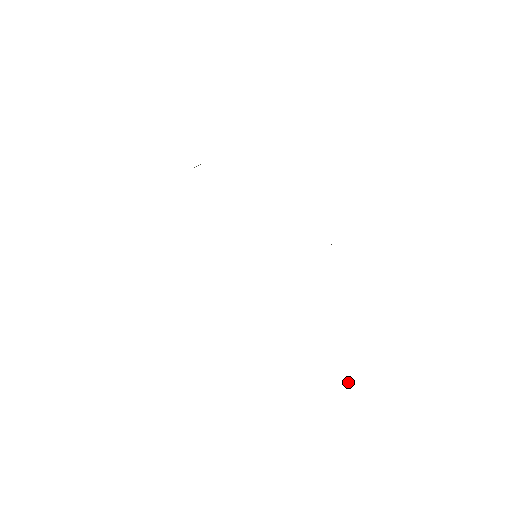
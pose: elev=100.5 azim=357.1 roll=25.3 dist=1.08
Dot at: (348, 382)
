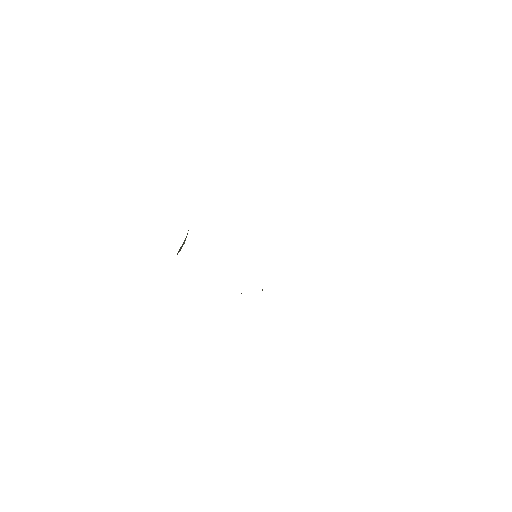
Dot at: occluded
